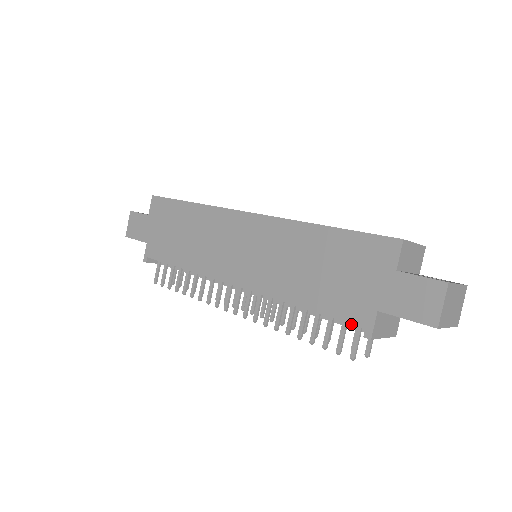
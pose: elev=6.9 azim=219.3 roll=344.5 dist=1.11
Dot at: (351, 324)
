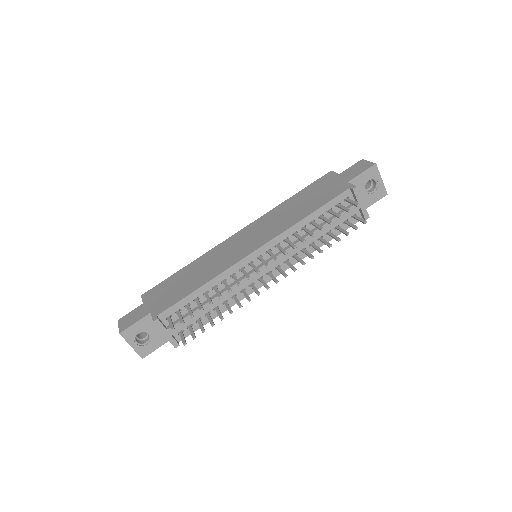
Dot at: (342, 211)
